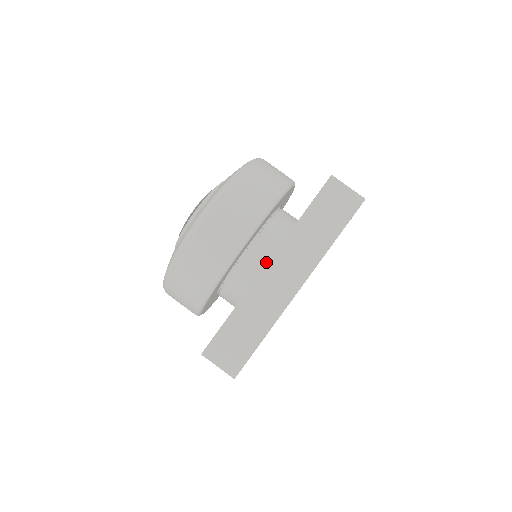
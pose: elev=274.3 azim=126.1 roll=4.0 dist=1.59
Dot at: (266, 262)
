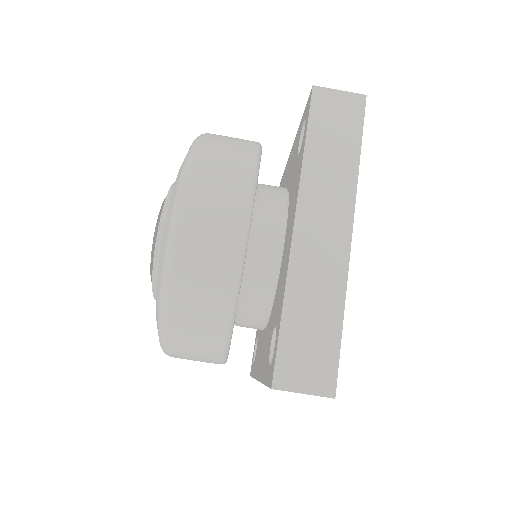
Dot at: (282, 238)
